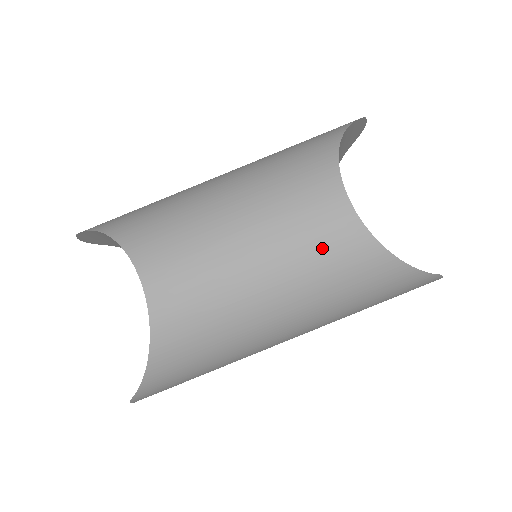
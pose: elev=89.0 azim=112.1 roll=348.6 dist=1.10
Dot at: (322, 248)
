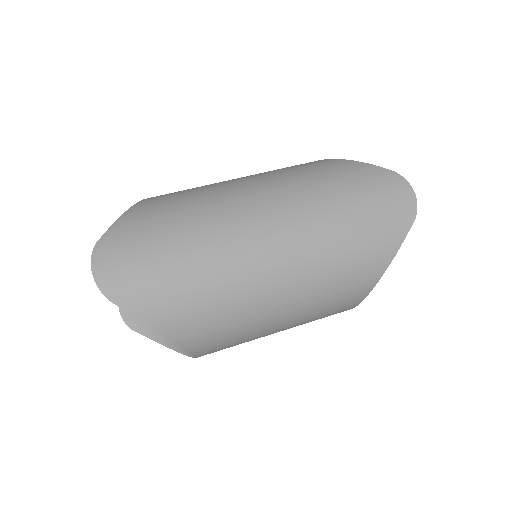
Dot at: occluded
